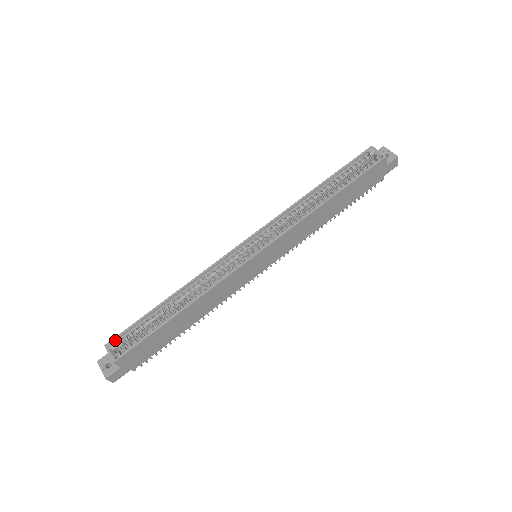
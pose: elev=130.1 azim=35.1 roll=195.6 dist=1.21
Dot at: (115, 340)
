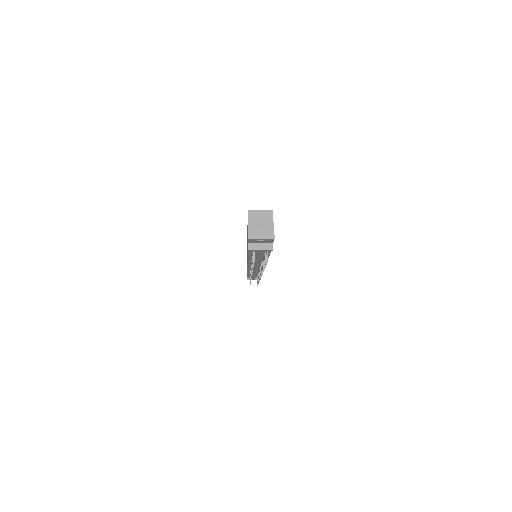
Dot at: occluded
